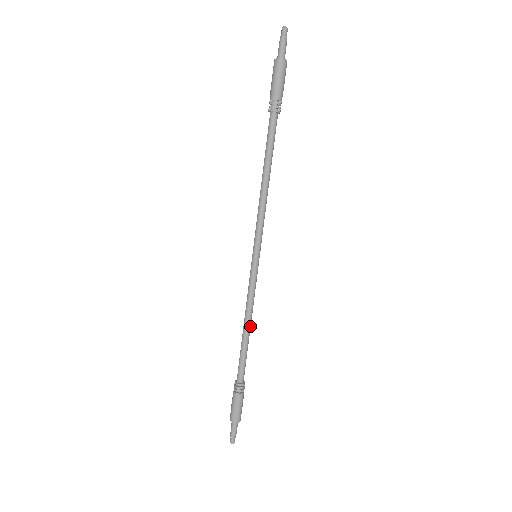
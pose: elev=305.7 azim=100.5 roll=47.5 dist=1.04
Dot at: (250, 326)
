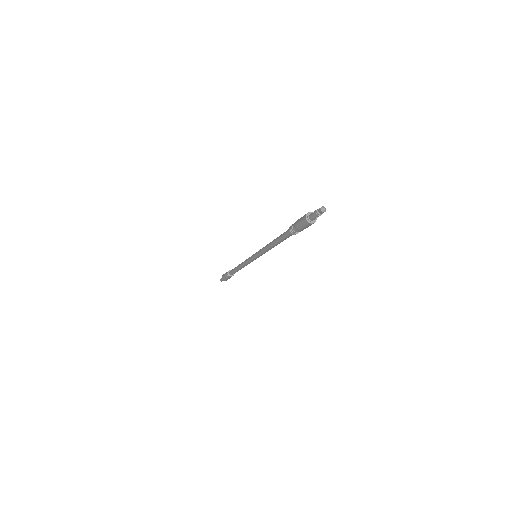
Dot at: (243, 267)
